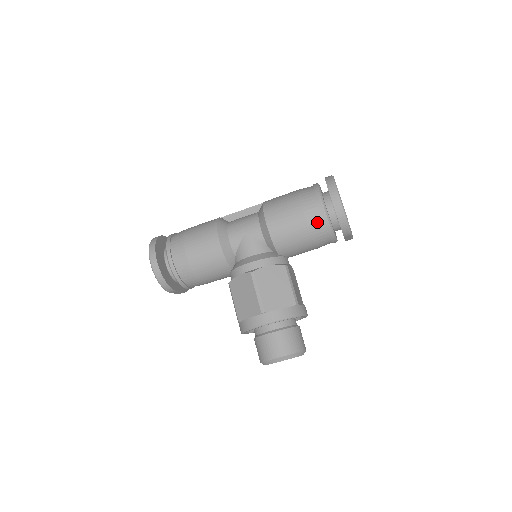
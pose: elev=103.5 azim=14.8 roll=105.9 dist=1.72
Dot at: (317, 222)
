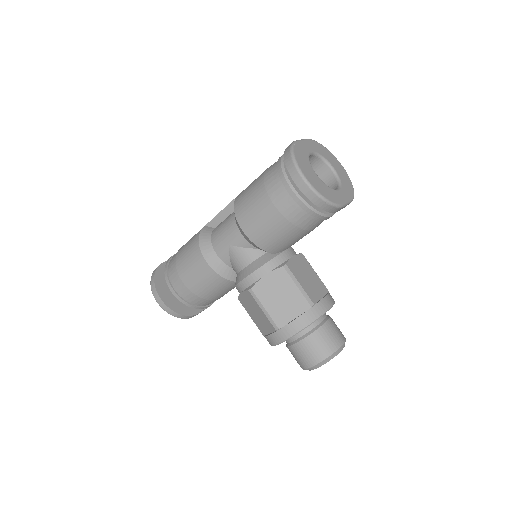
Dot at: (295, 212)
